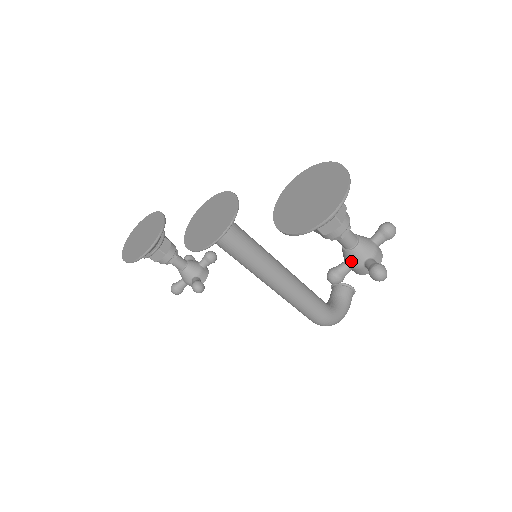
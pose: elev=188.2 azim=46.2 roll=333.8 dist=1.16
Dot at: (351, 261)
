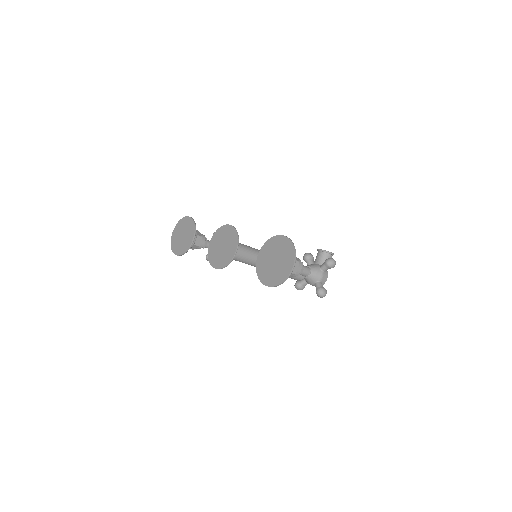
Dot at: (307, 282)
